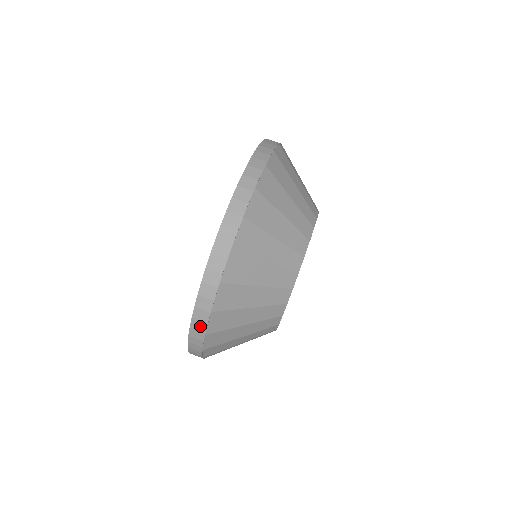
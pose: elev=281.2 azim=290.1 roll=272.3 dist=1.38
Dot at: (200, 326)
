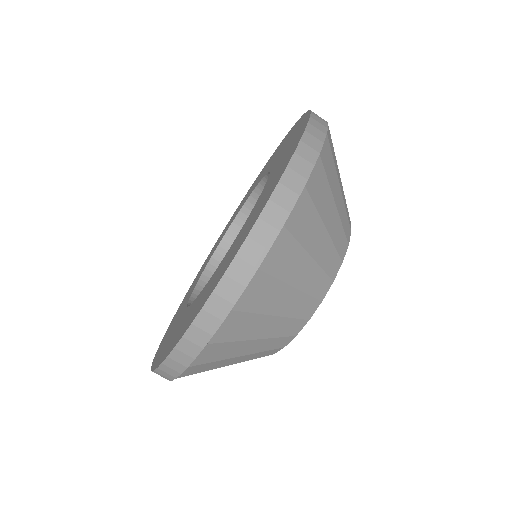
Dot at: (171, 372)
